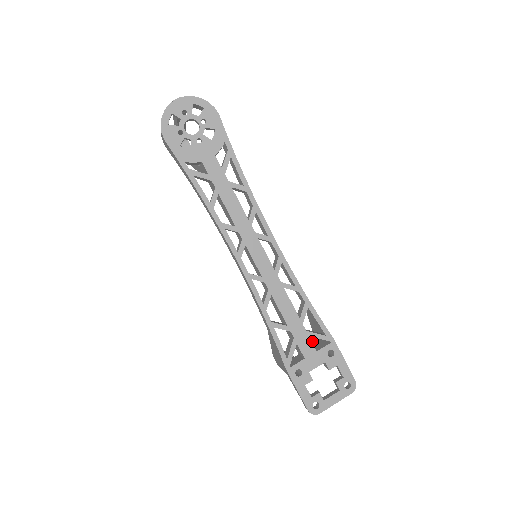
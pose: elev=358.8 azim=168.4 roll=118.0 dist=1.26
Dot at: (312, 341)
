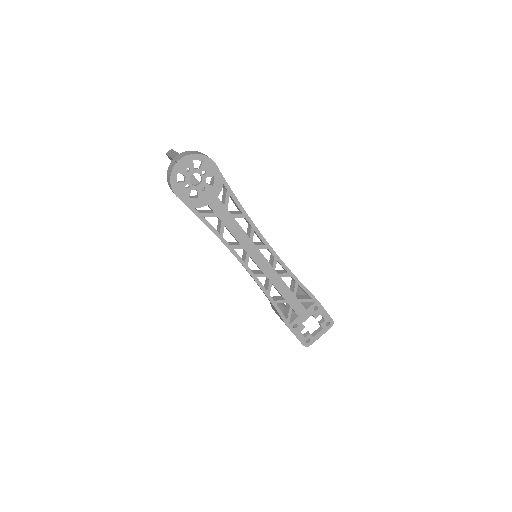
Dot at: occluded
